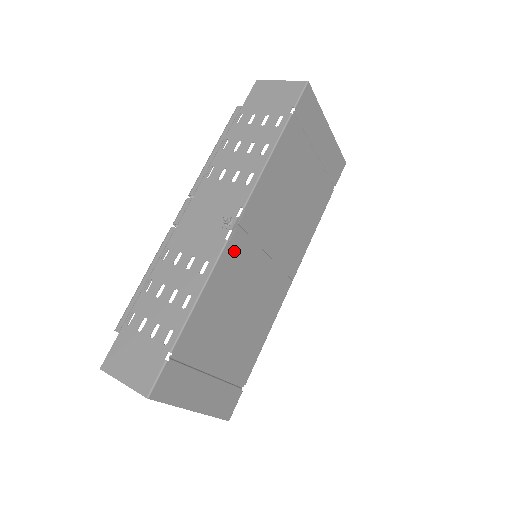
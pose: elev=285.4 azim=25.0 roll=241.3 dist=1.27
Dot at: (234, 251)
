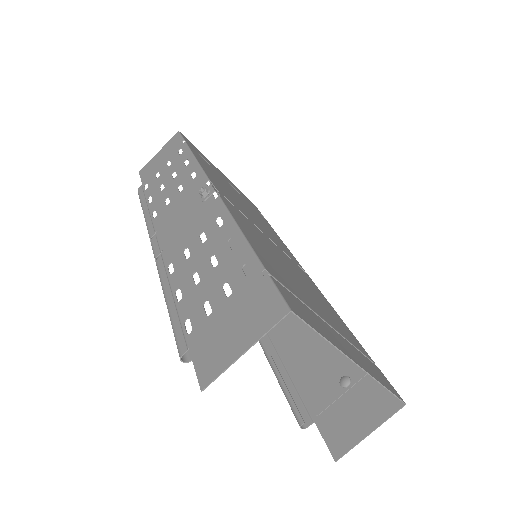
Dot at: (233, 210)
